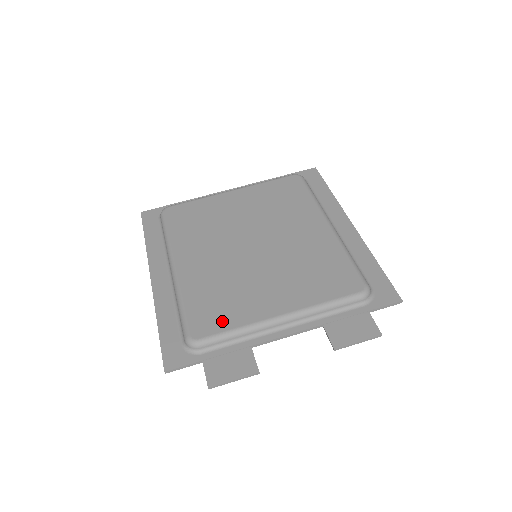
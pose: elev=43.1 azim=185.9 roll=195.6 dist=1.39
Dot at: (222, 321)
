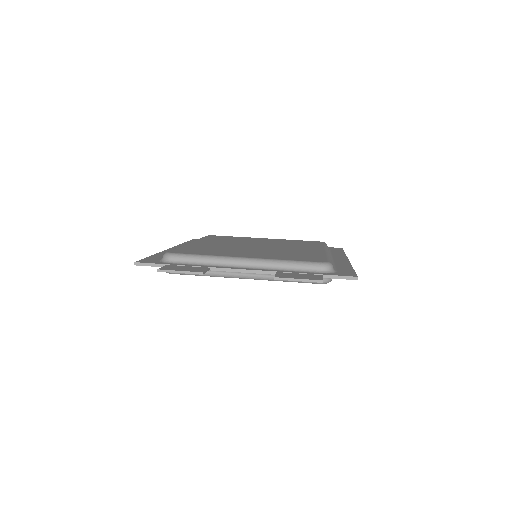
Dot at: (198, 252)
